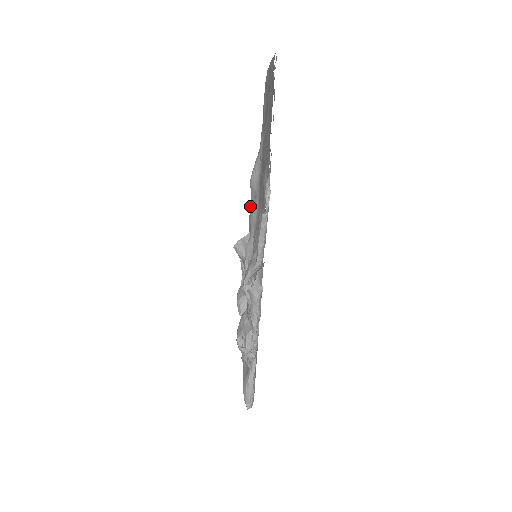
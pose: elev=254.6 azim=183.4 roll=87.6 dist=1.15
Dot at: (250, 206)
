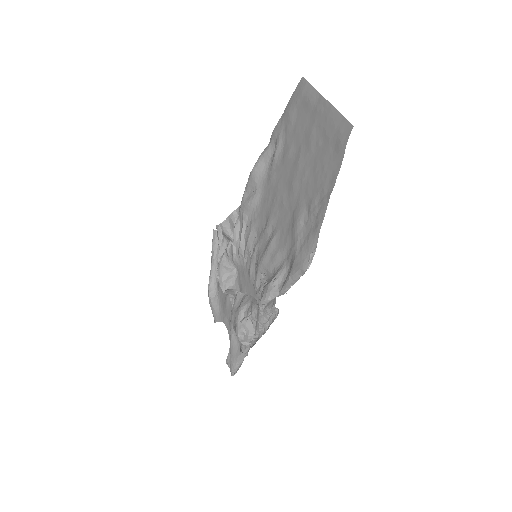
Dot at: (244, 191)
